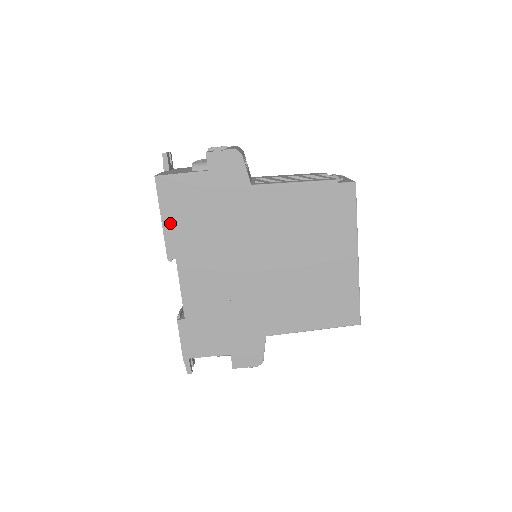
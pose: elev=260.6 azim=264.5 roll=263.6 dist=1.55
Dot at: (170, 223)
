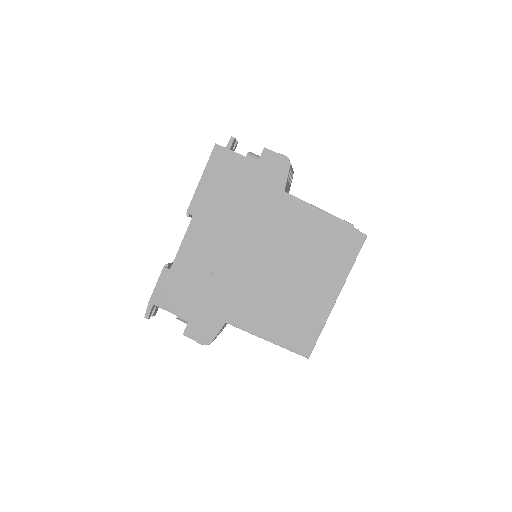
Dot at: (205, 186)
